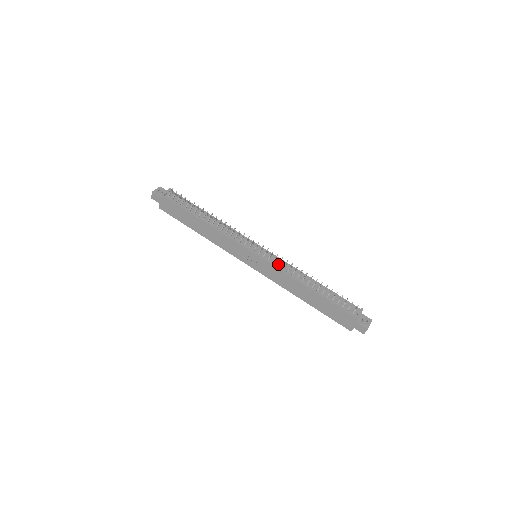
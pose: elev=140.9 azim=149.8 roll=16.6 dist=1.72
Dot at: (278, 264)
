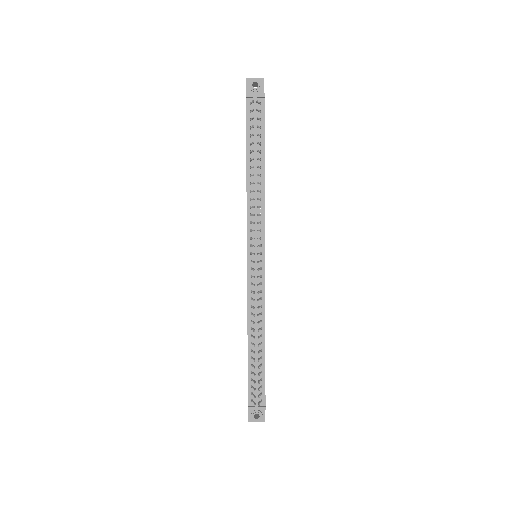
Dot at: (252, 291)
